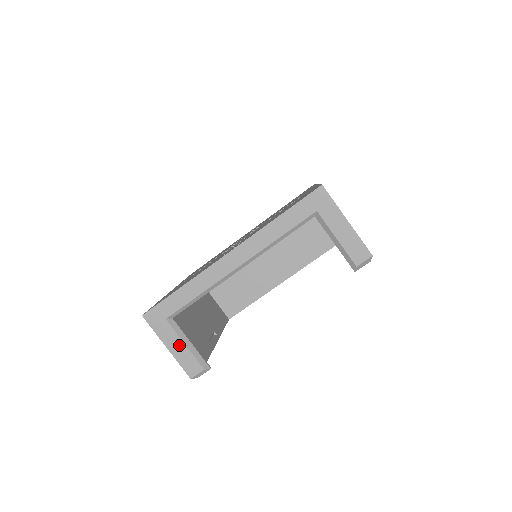
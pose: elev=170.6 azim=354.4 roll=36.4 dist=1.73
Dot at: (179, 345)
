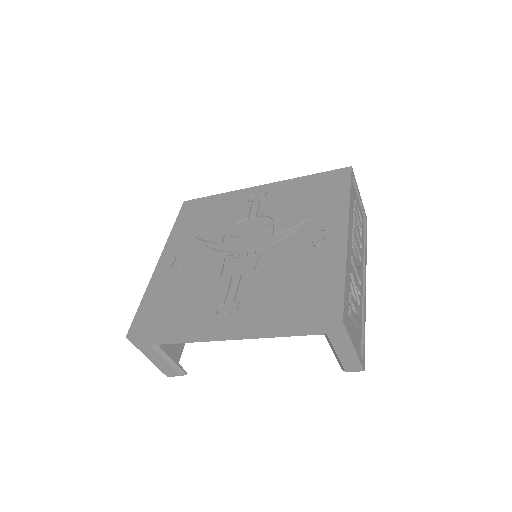
Dot at: (160, 360)
